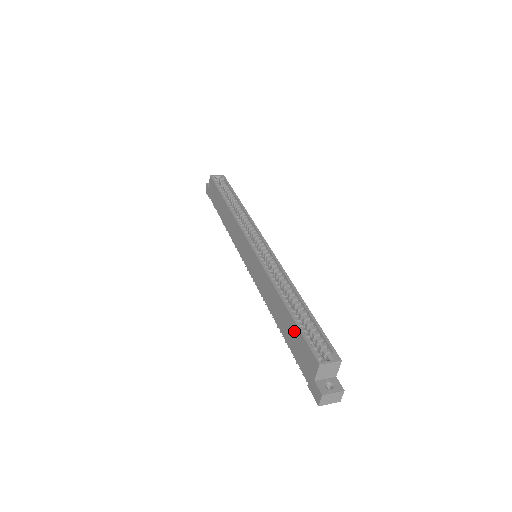
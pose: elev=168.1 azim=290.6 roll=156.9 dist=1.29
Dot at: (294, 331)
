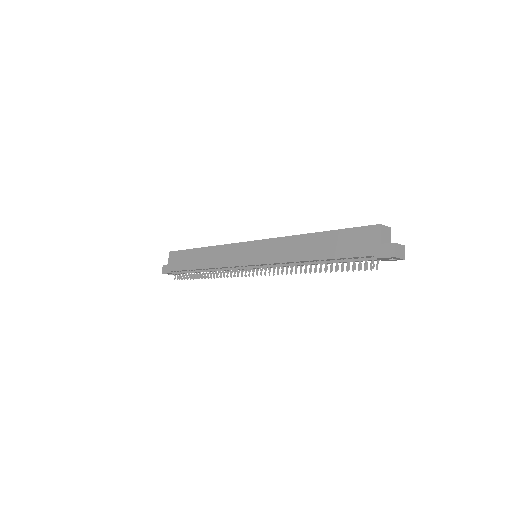
Dot at: (339, 237)
